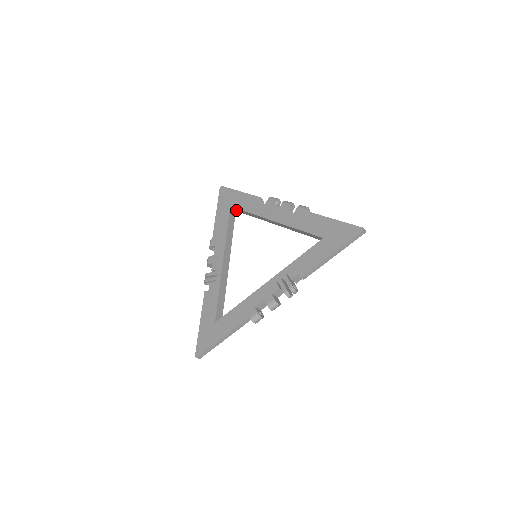
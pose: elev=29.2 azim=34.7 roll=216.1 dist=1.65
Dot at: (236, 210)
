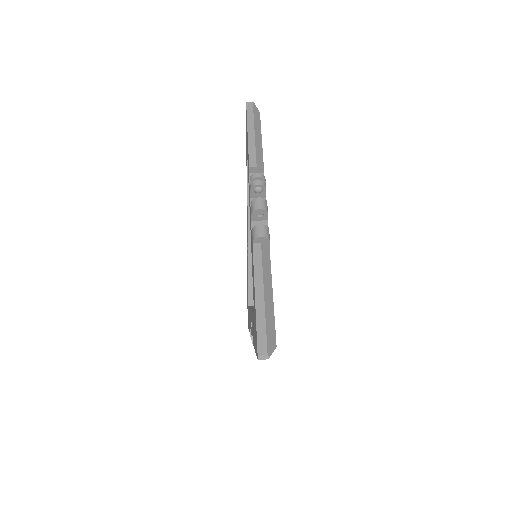
Dot at: occluded
